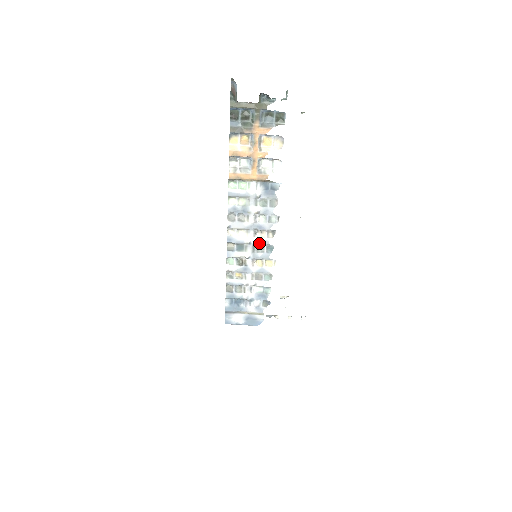
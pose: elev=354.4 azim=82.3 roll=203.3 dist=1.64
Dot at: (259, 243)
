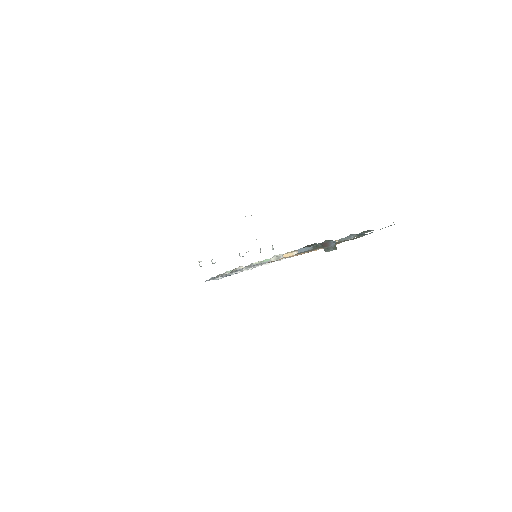
Dot at: (269, 263)
